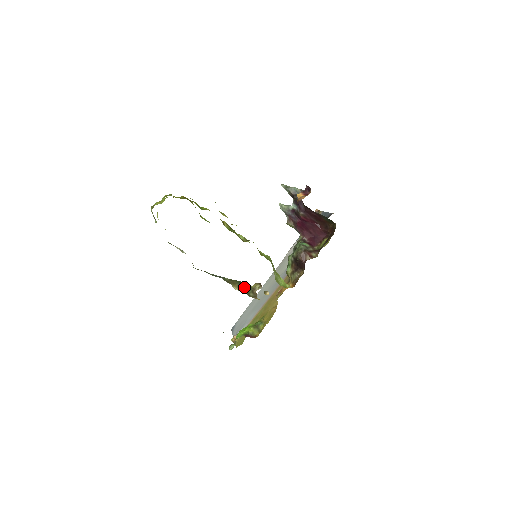
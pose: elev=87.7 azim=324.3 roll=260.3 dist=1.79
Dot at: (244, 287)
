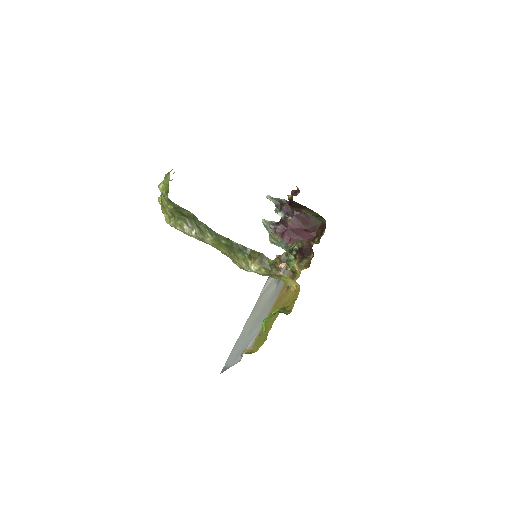
Dot at: (265, 262)
